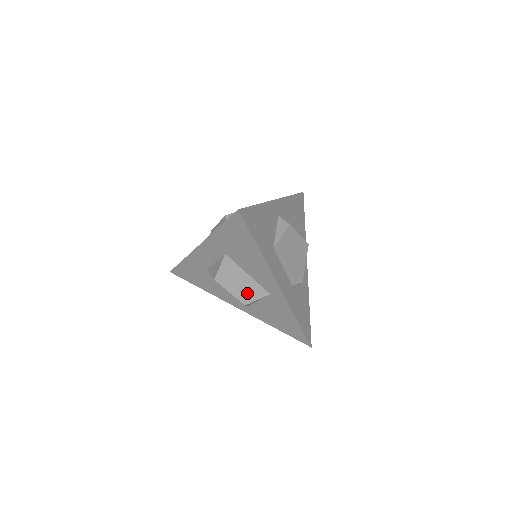
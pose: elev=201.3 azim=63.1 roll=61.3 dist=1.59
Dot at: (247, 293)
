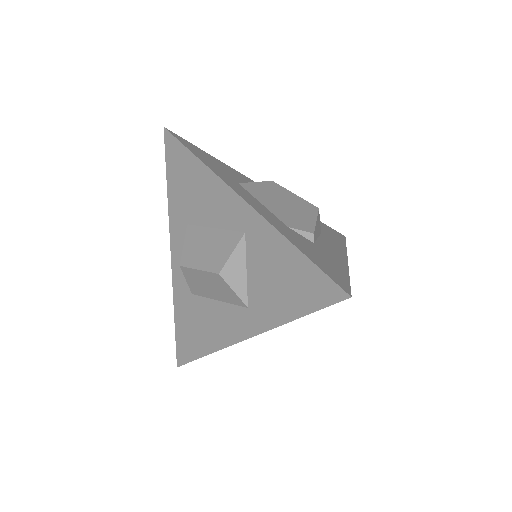
Dot at: (218, 254)
